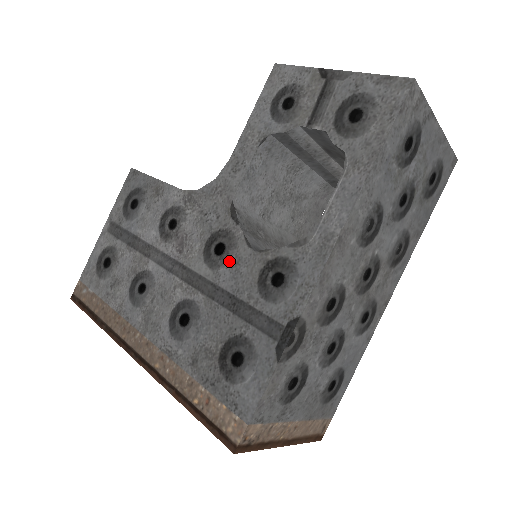
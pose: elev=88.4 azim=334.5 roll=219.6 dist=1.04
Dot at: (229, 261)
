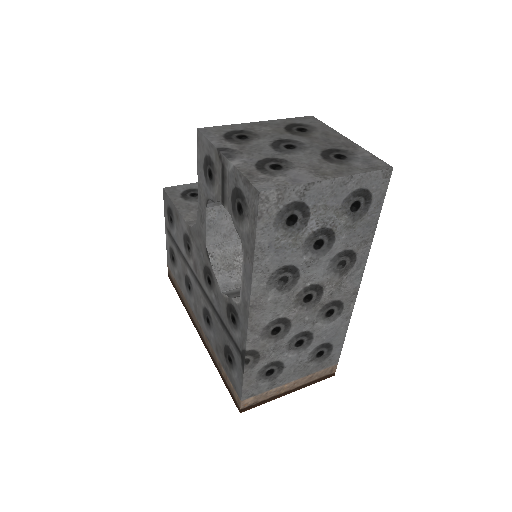
Dot at: (214, 293)
